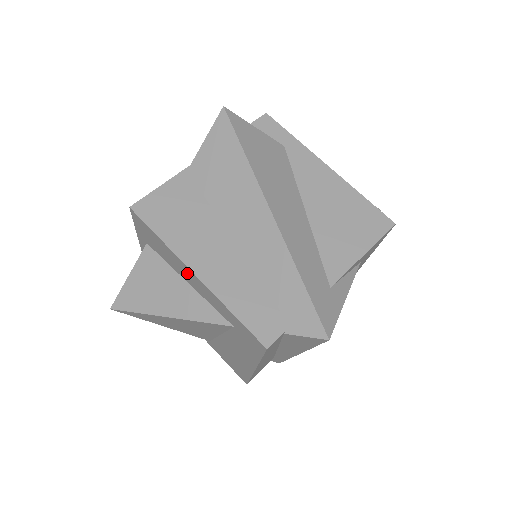
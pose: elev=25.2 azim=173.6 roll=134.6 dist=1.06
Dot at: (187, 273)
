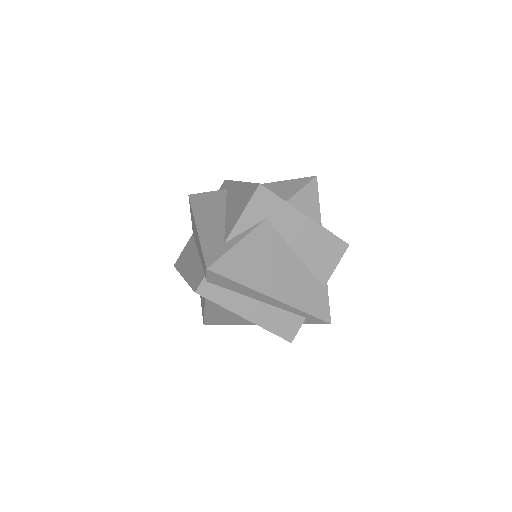
Dot at: occluded
